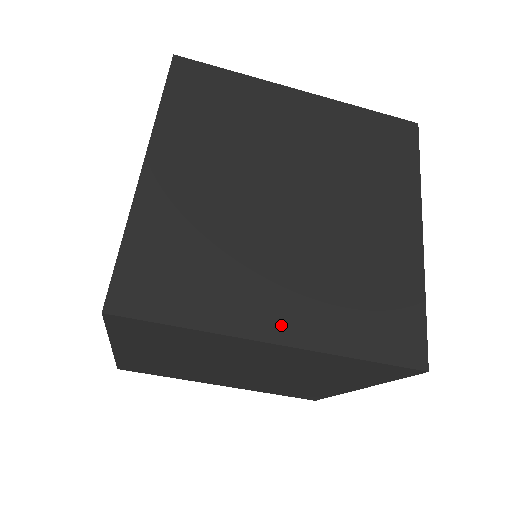
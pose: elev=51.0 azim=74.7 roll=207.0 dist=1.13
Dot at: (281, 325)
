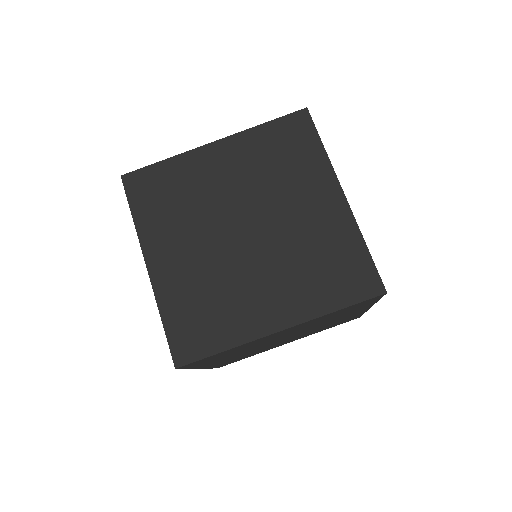
Dot at: occluded
